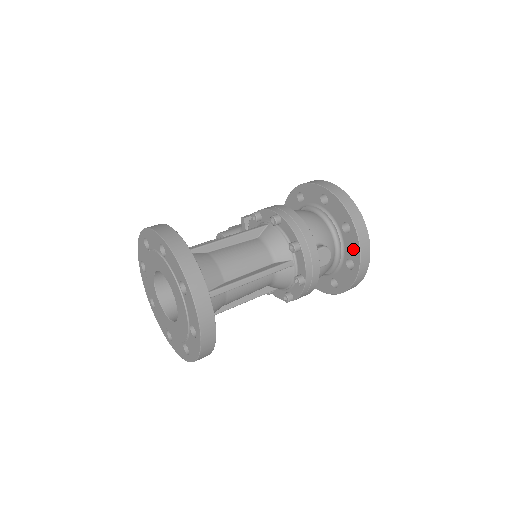
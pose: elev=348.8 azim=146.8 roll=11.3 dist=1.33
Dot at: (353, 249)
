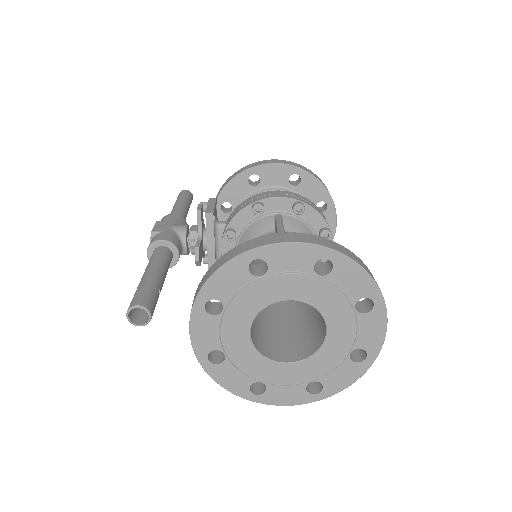
Dot at: occluded
